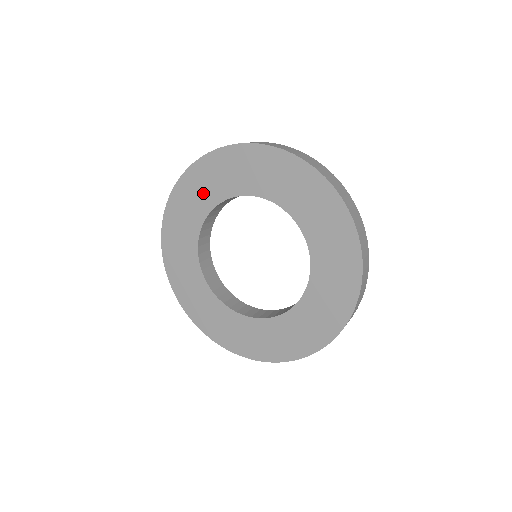
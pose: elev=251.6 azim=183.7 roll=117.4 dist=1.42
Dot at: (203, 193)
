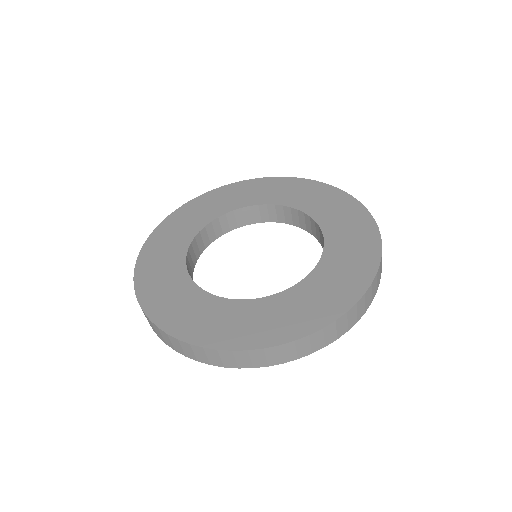
Dot at: (277, 193)
